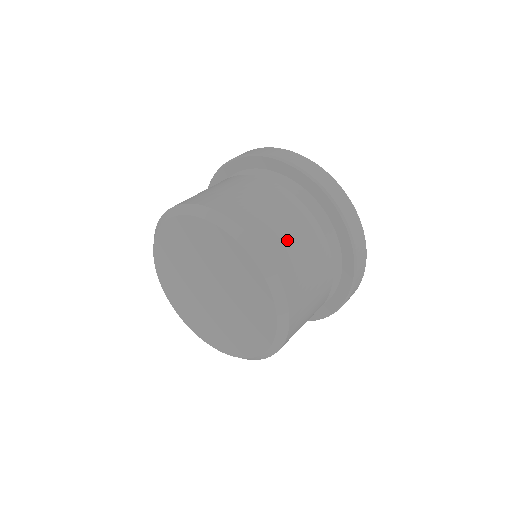
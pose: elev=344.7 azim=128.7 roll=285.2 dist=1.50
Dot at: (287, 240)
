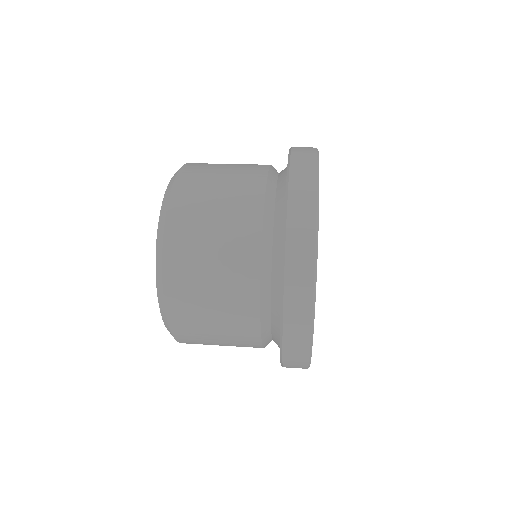
Dot at: (204, 209)
